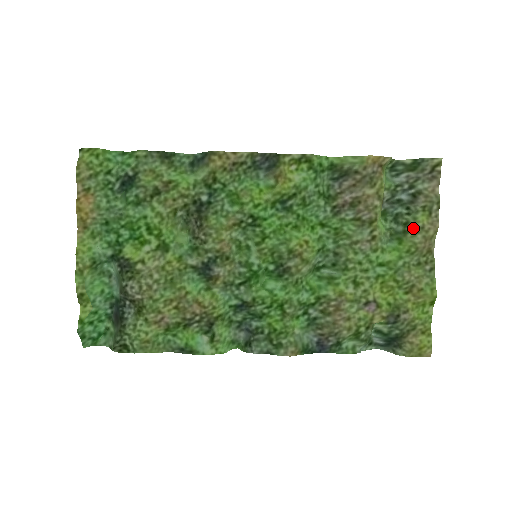
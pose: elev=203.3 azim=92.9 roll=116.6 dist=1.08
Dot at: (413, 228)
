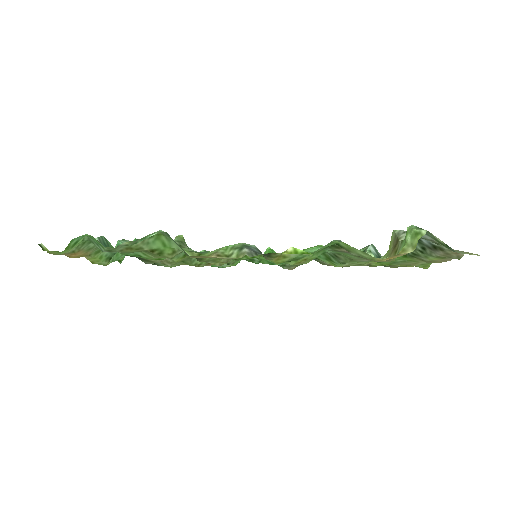
Dot at: (421, 259)
